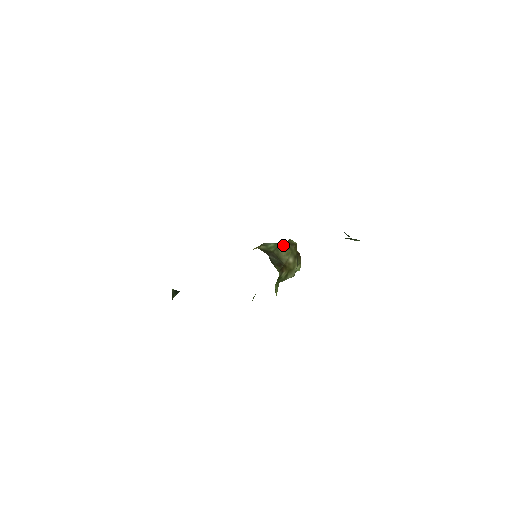
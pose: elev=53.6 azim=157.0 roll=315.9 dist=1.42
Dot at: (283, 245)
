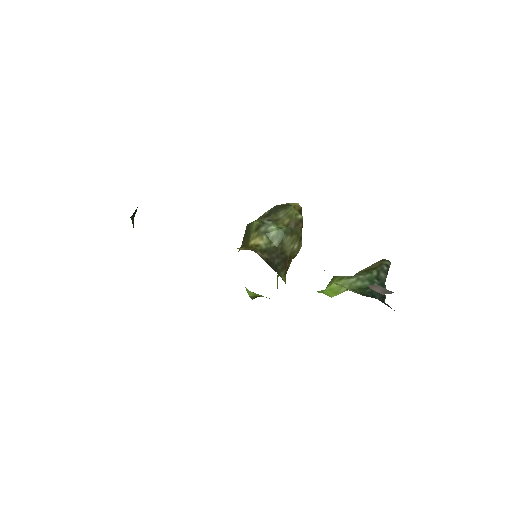
Dot at: (288, 232)
